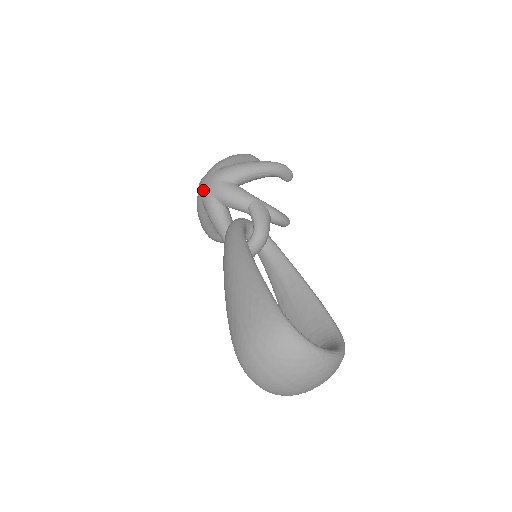
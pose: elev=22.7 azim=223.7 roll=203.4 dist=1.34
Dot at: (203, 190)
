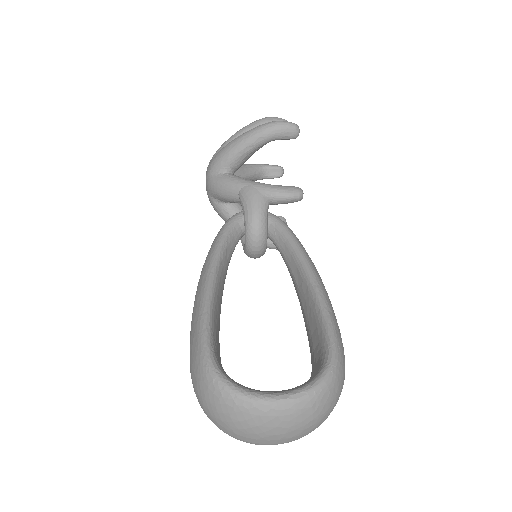
Dot at: occluded
